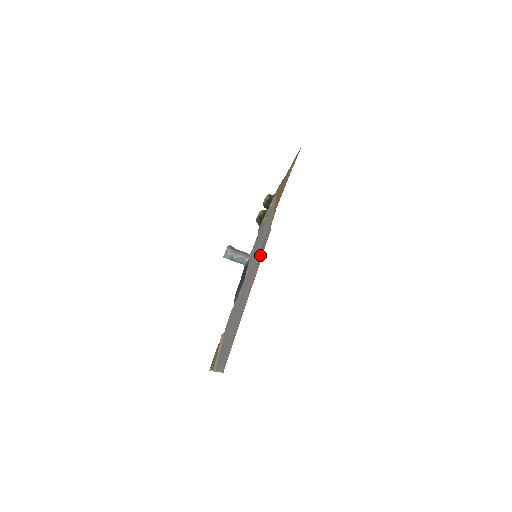
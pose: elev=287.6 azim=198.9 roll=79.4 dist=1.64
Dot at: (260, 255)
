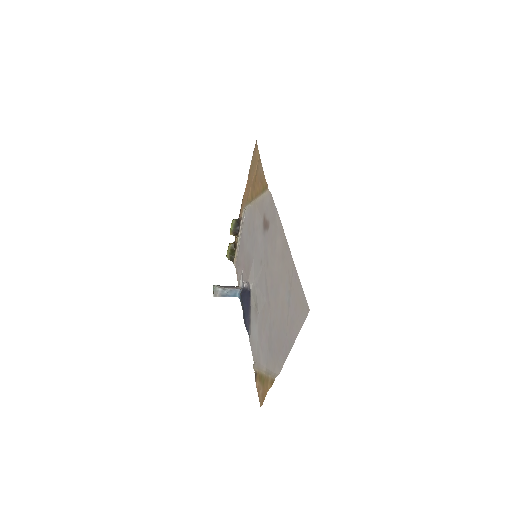
Dot at: (270, 225)
